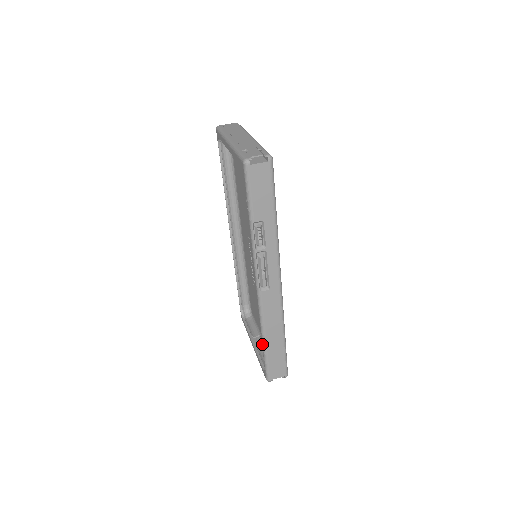
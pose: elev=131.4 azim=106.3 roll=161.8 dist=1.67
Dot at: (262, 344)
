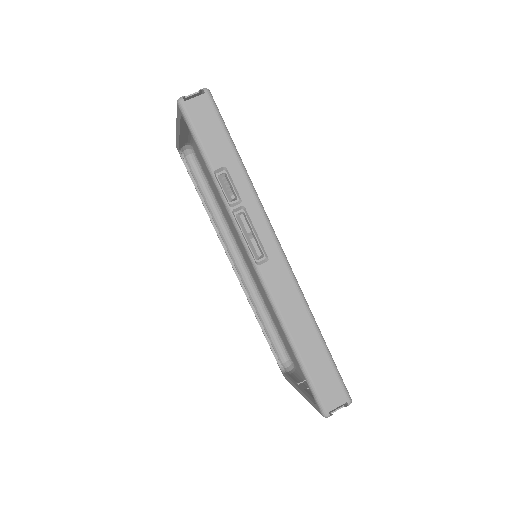
Dot at: occluded
